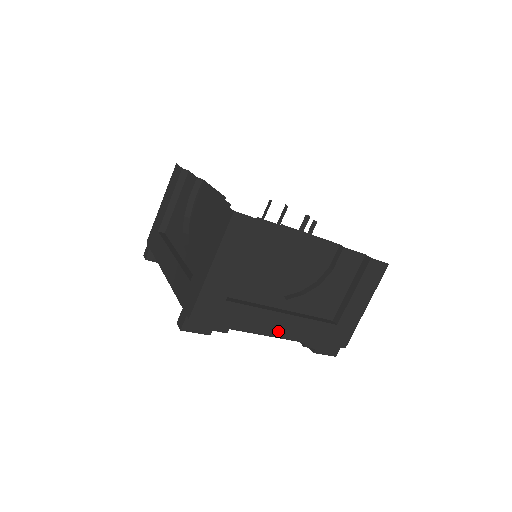
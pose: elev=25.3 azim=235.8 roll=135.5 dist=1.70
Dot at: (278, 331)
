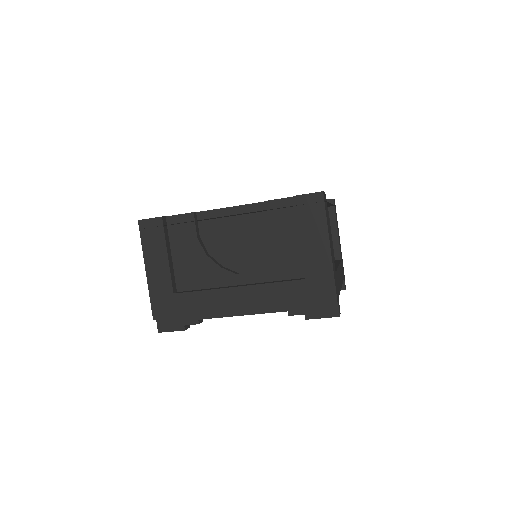
Dot at: (240, 306)
